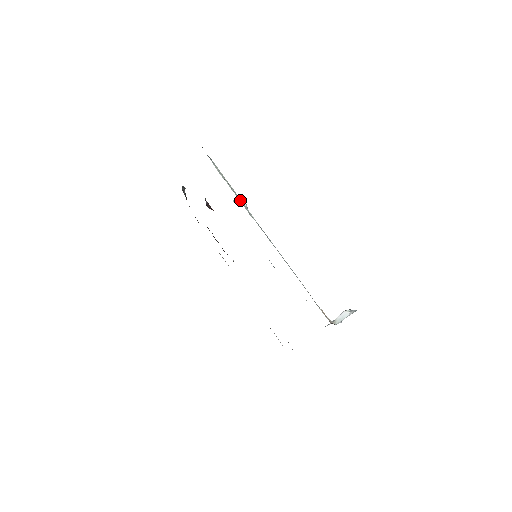
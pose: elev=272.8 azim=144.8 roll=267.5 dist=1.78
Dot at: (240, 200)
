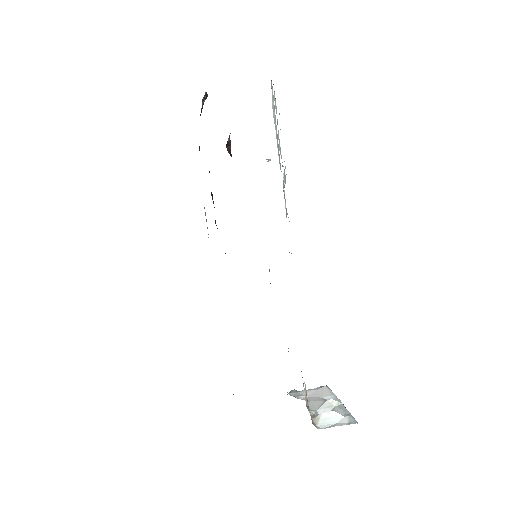
Dot at: (285, 176)
